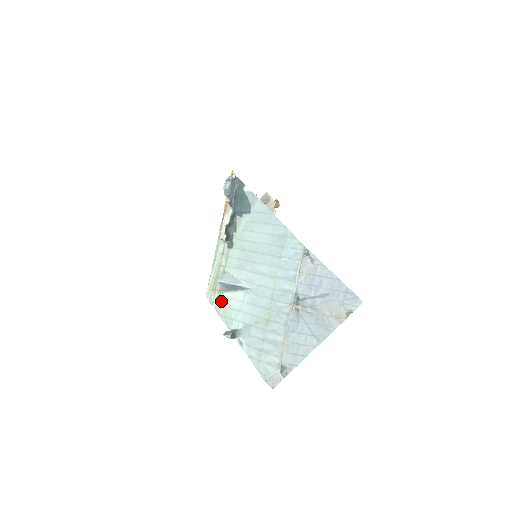
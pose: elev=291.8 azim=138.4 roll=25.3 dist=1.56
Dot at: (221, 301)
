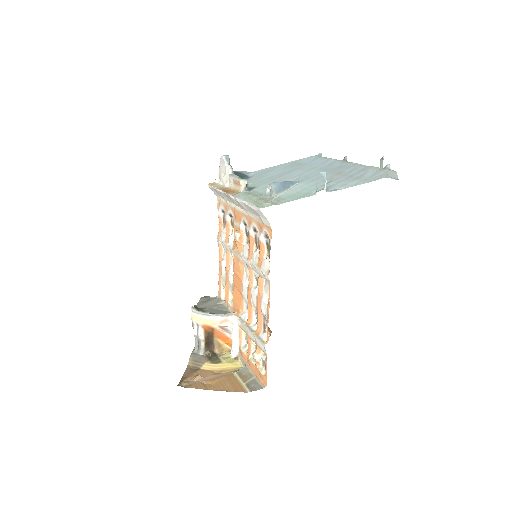
Dot at: (281, 198)
